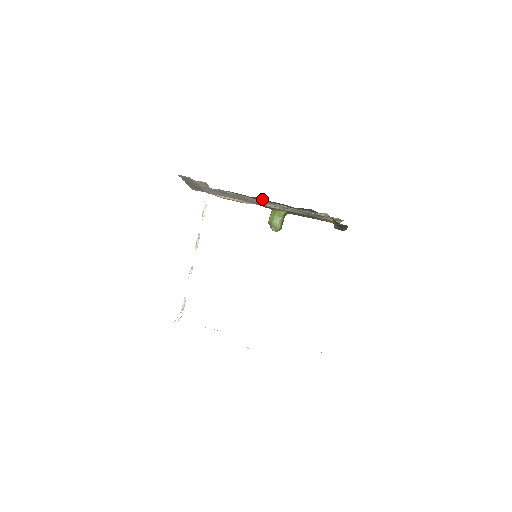
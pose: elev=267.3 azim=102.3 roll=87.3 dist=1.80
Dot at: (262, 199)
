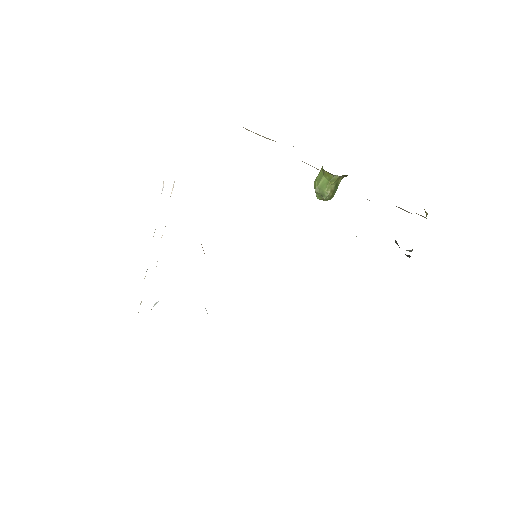
Dot at: occluded
